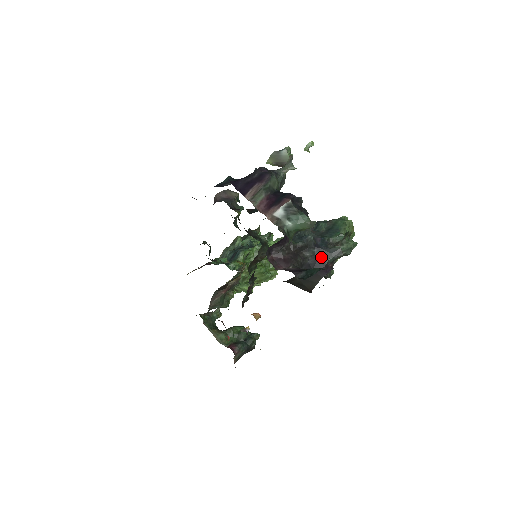
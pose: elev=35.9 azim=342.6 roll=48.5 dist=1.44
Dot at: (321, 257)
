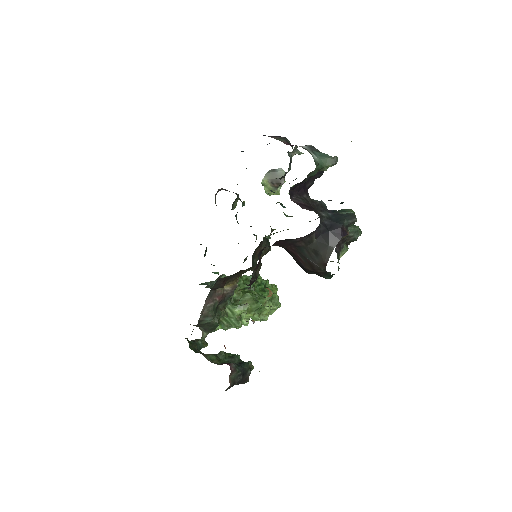
Dot at: (336, 219)
